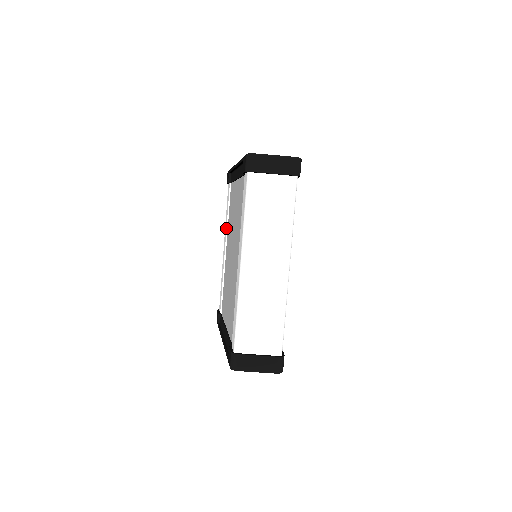
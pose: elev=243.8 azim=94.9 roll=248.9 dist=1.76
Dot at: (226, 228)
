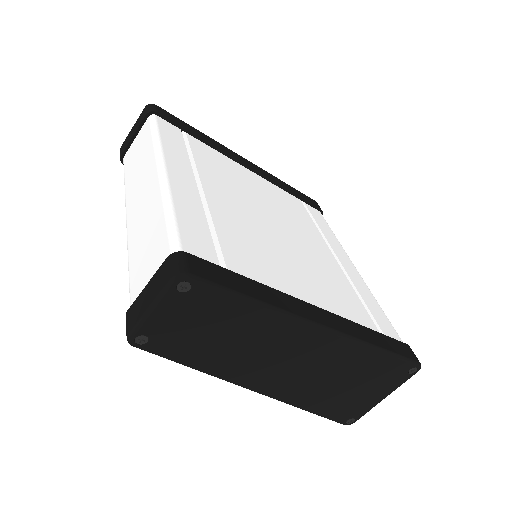
Dot at: occluded
